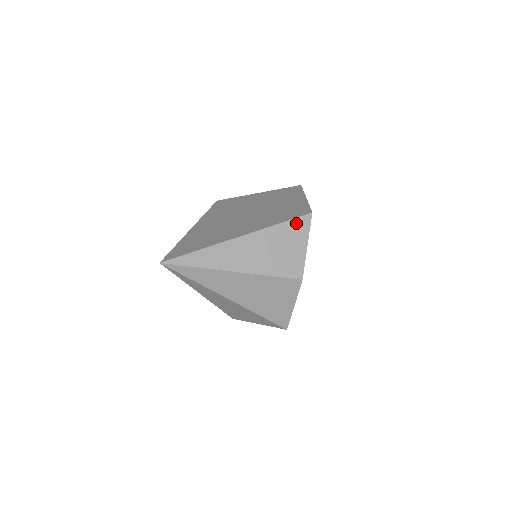
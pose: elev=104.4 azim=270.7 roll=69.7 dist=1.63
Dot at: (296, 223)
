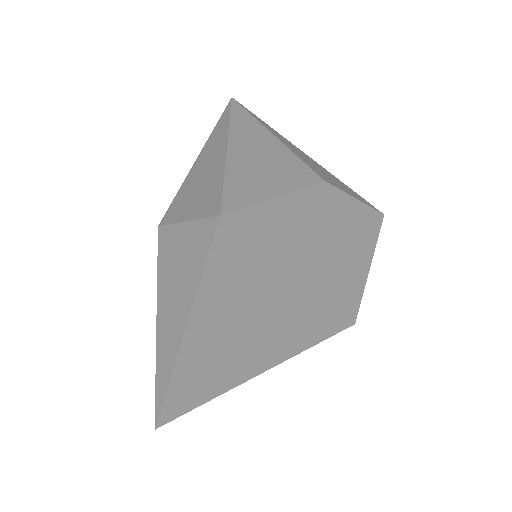
Dot at: (361, 198)
